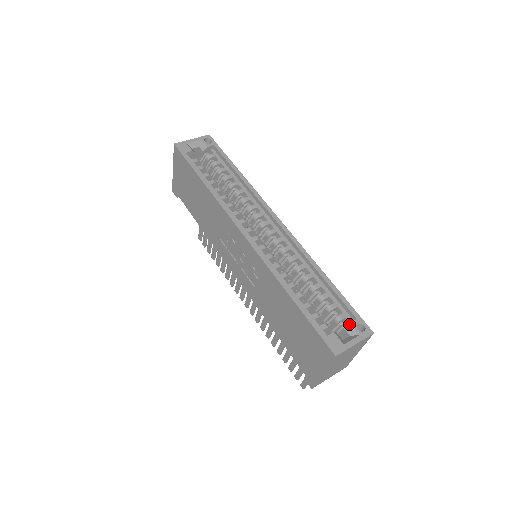
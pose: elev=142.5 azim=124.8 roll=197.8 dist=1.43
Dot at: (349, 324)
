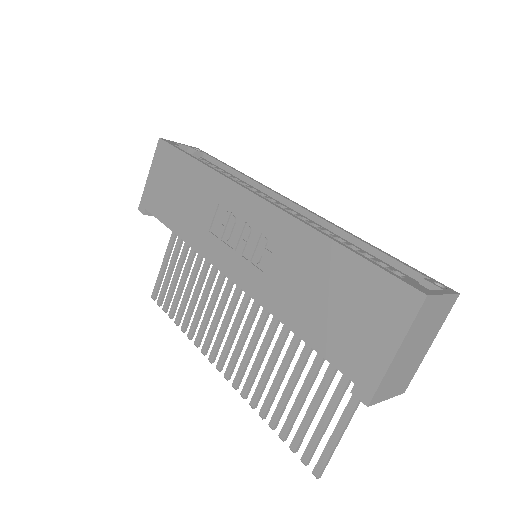
Dot at: (423, 280)
